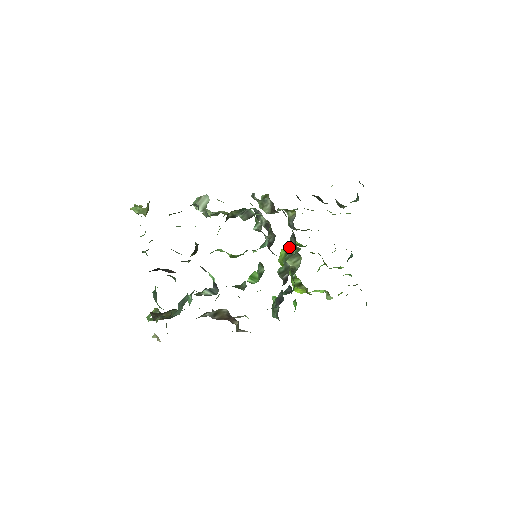
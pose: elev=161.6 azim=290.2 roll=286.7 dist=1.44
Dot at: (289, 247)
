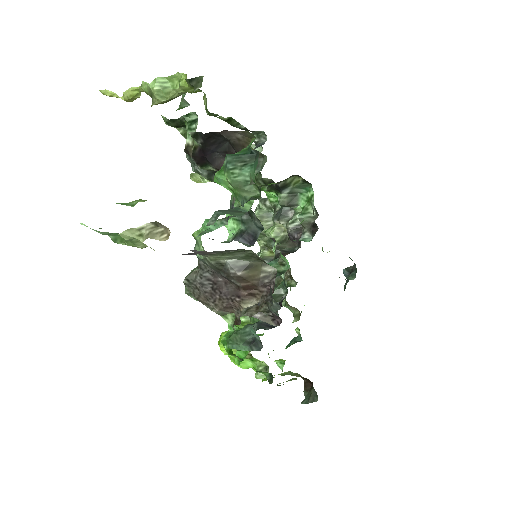
Dot at: occluded
